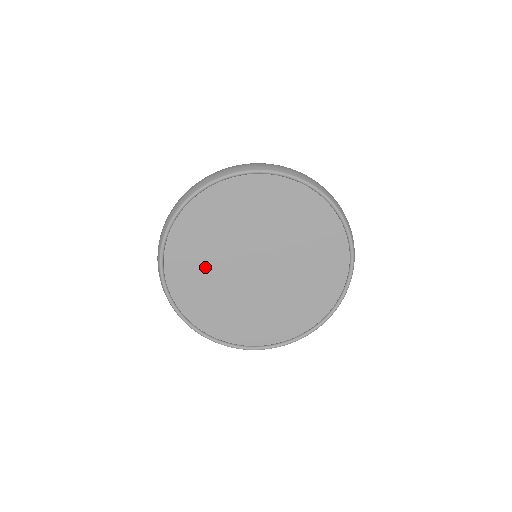
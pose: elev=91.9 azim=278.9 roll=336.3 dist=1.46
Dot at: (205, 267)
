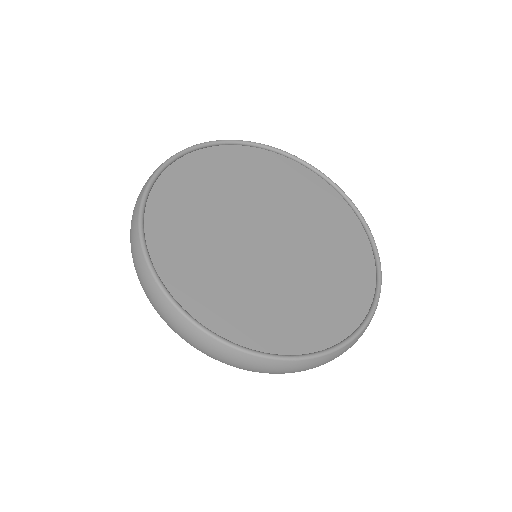
Dot at: (208, 253)
